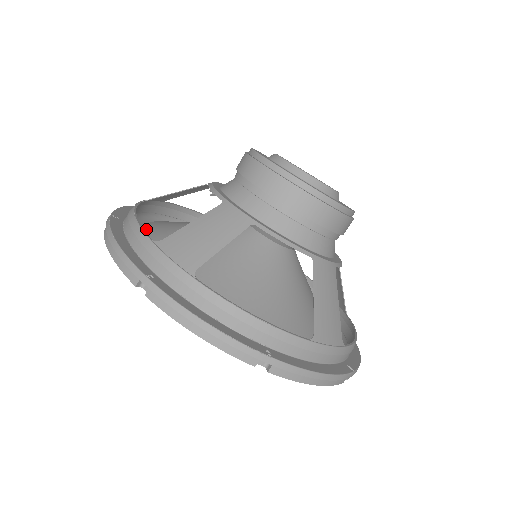
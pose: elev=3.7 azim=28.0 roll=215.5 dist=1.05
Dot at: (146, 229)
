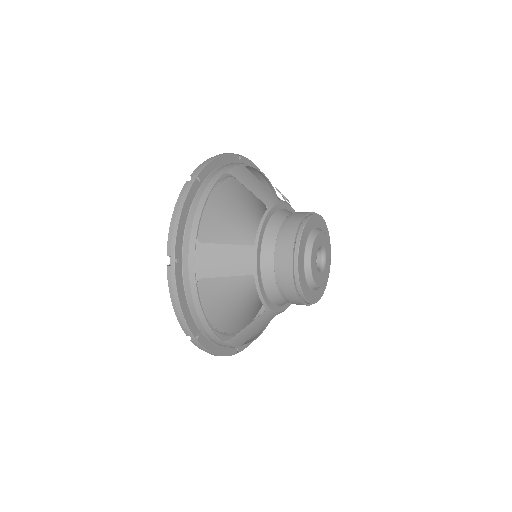
Dot at: (210, 197)
